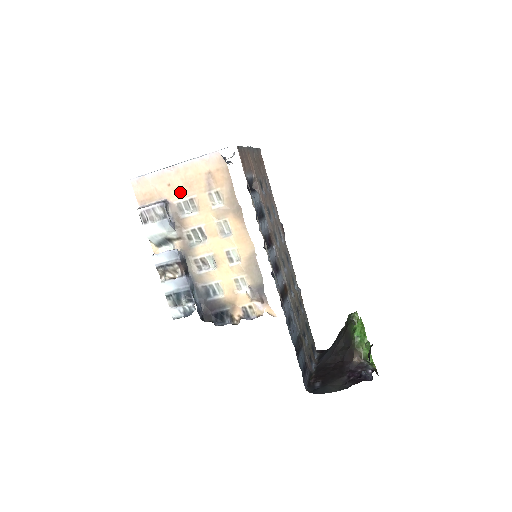
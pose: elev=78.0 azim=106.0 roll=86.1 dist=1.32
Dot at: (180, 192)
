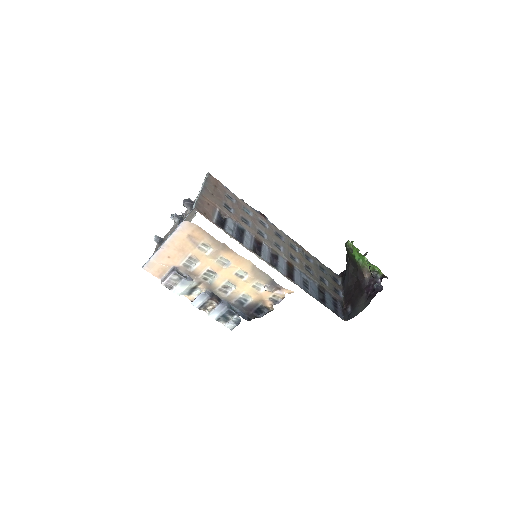
Dot at: (179, 257)
